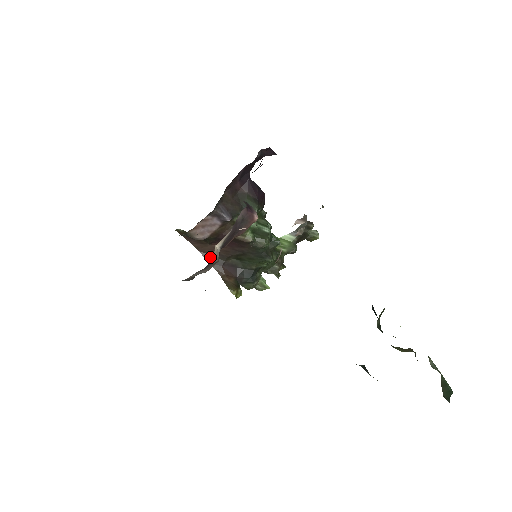
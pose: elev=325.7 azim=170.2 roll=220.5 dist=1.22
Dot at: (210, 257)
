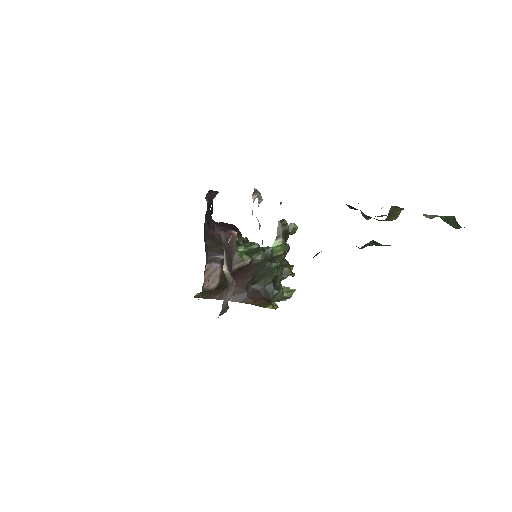
Dot at: (234, 298)
